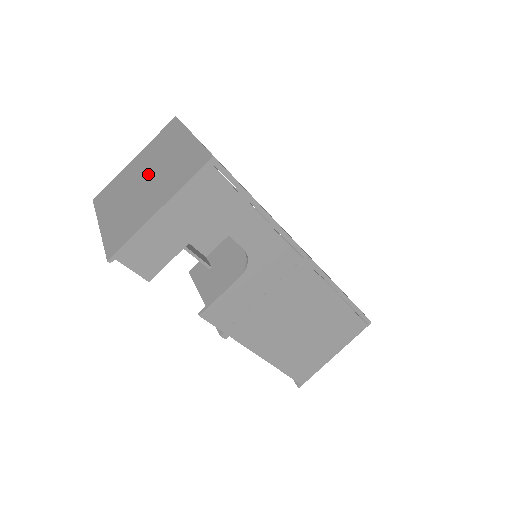
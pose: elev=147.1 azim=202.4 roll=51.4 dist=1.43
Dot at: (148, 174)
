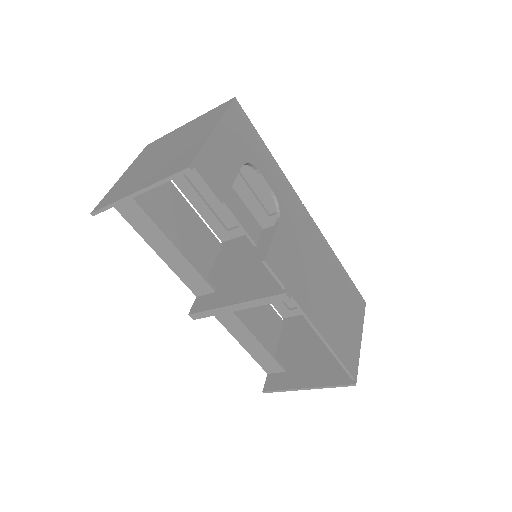
Dot at: (162, 152)
